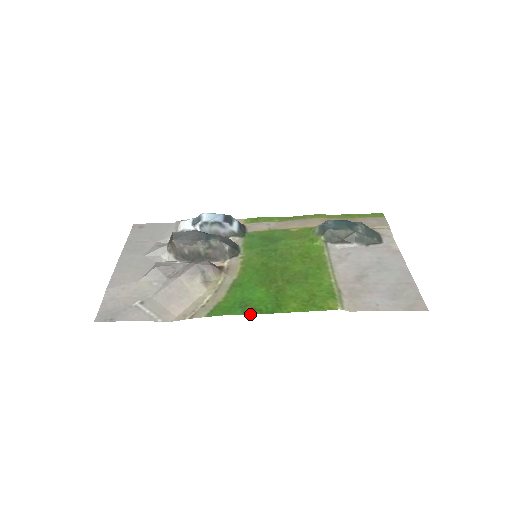
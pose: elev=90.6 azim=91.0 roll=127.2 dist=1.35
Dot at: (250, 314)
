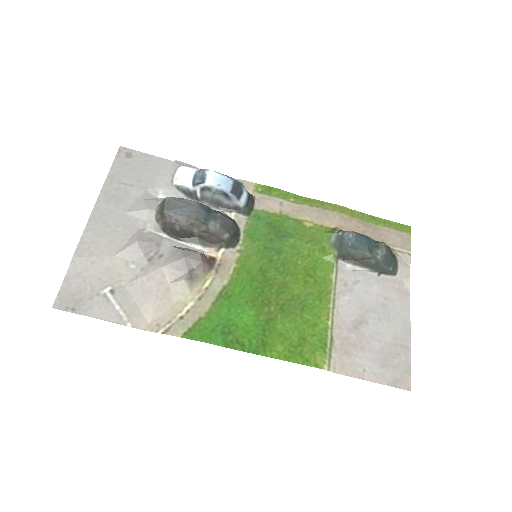
Dot at: (231, 348)
